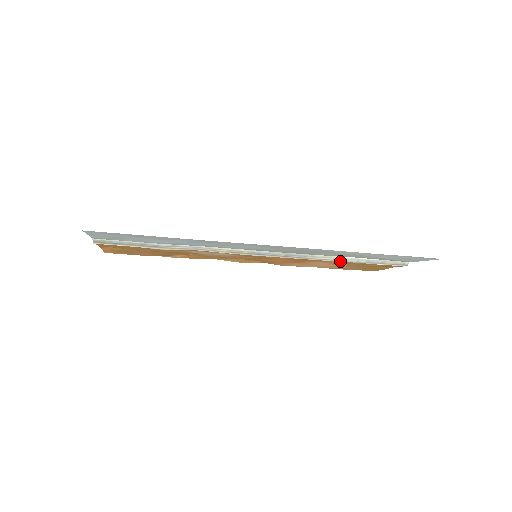
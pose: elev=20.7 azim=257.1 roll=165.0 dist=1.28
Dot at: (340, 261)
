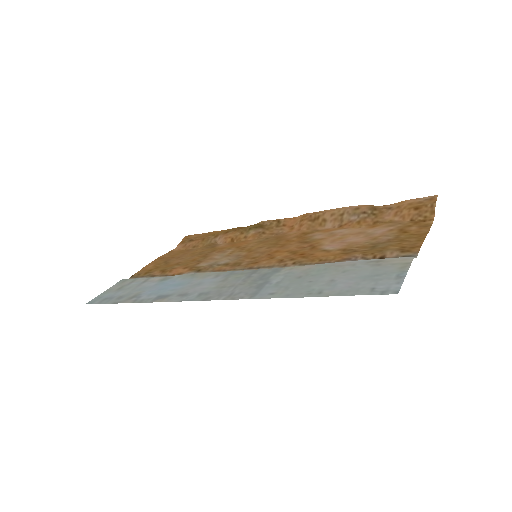
Dot at: occluded
